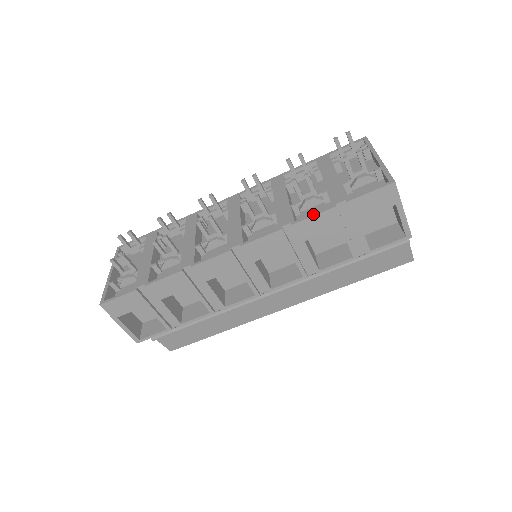
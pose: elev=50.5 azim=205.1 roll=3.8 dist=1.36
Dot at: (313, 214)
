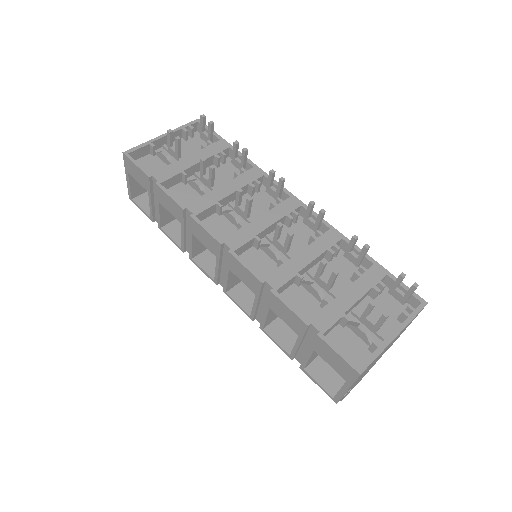
Dot at: (291, 306)
